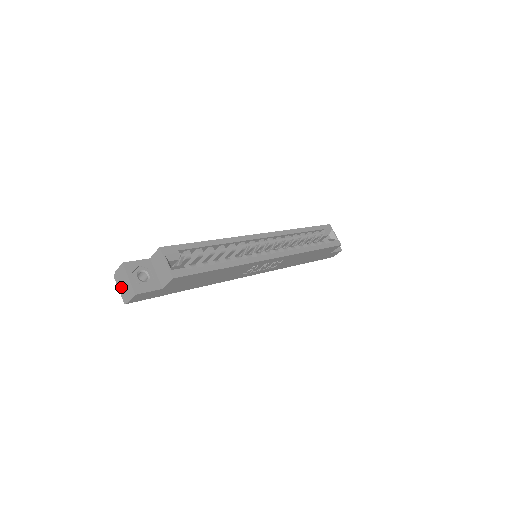
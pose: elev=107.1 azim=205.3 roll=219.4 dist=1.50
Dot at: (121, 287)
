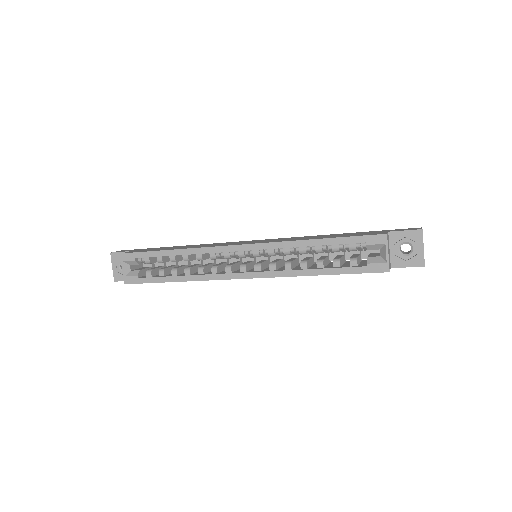
Dot at: occluded
